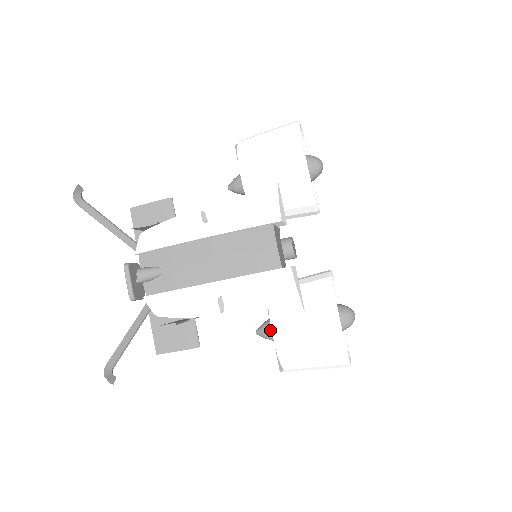
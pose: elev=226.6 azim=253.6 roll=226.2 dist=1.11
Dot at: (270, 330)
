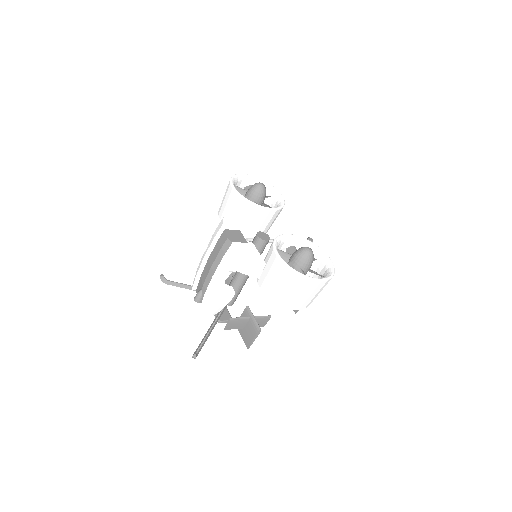
Dot at: occluded
